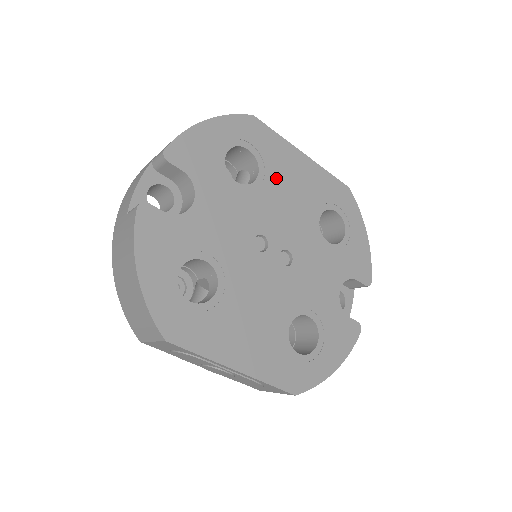
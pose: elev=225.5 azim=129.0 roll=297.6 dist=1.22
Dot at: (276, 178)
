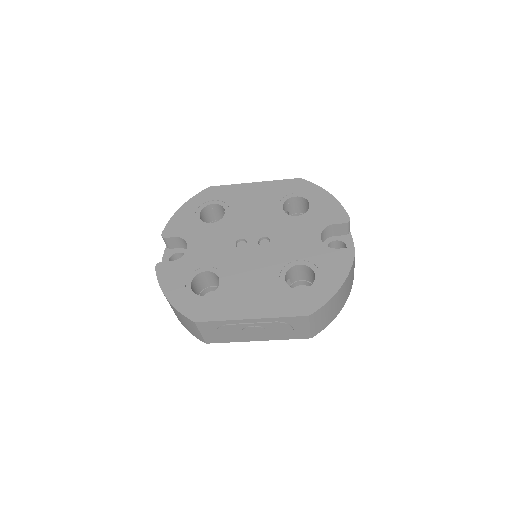
Dot at: (238, 206)
